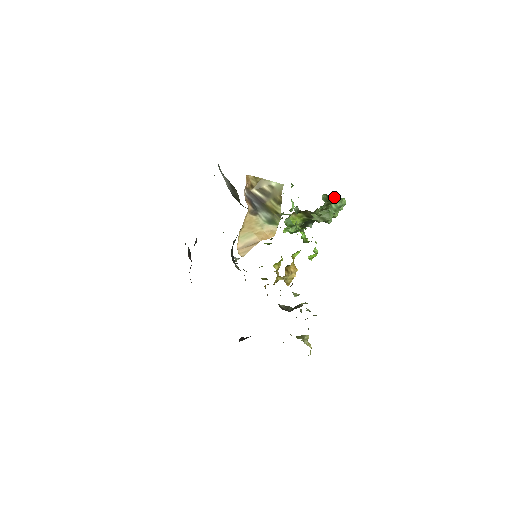
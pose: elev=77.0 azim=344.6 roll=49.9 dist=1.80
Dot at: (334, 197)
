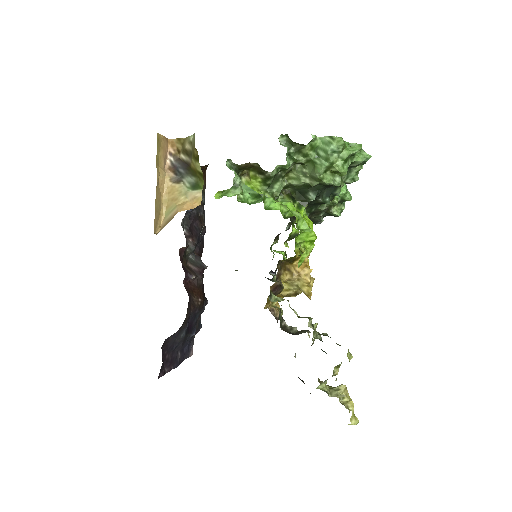
Dot at: occluded
